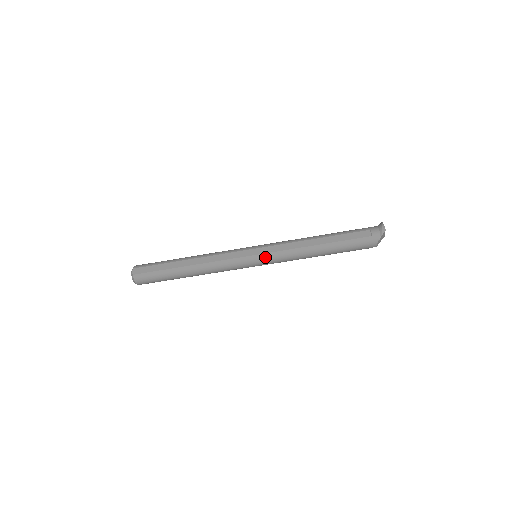
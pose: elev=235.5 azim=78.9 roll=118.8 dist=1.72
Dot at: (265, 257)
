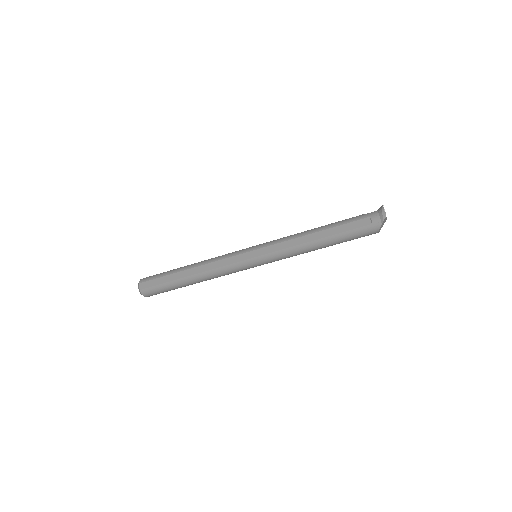
Dot at: (264, 258)
